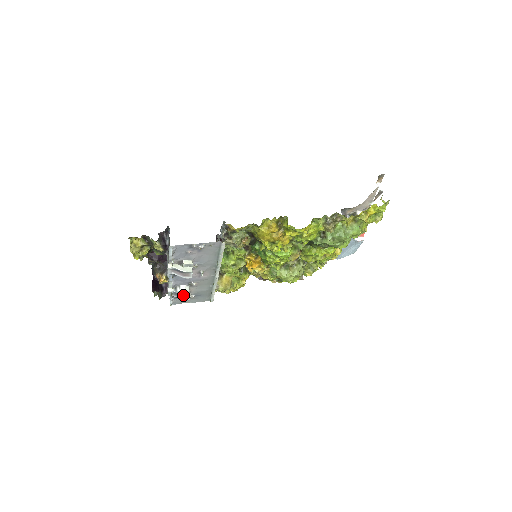
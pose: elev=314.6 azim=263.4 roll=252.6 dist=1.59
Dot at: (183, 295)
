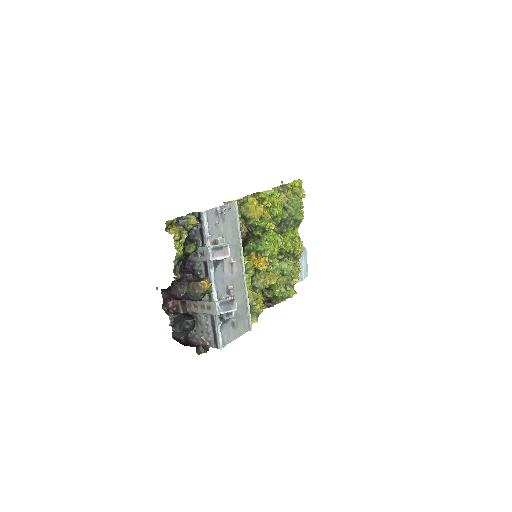
Dot at: (230, 297)
